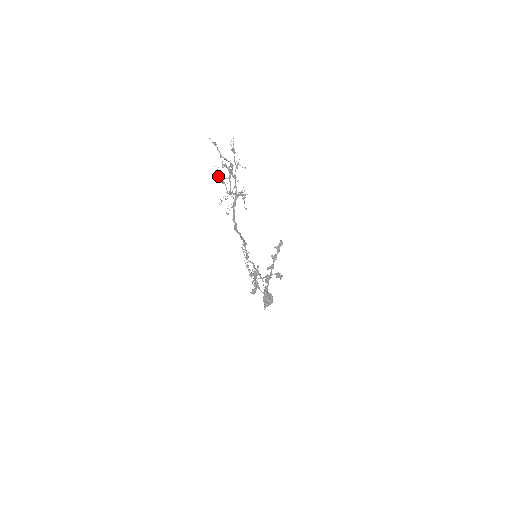
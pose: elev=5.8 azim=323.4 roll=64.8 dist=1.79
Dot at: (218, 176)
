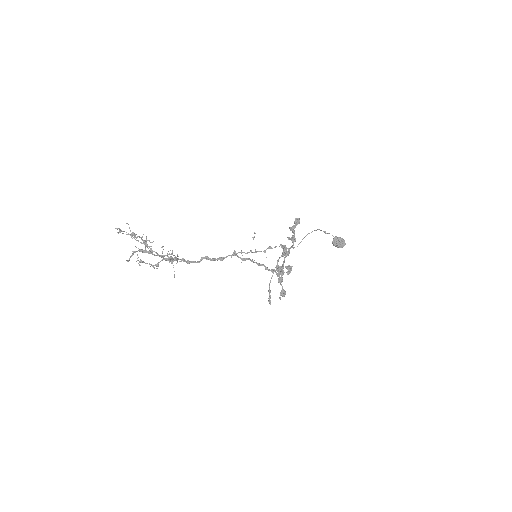
Dot at: occluded
